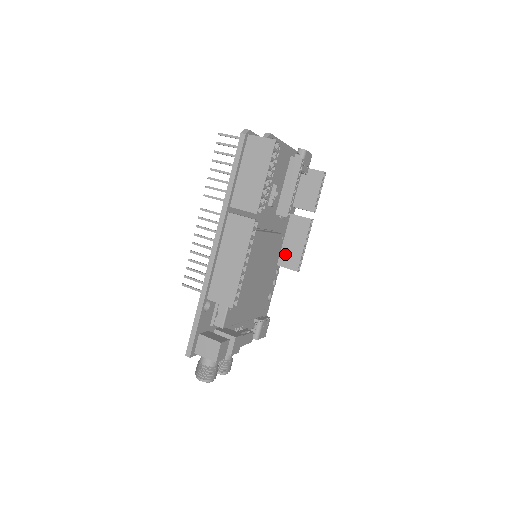
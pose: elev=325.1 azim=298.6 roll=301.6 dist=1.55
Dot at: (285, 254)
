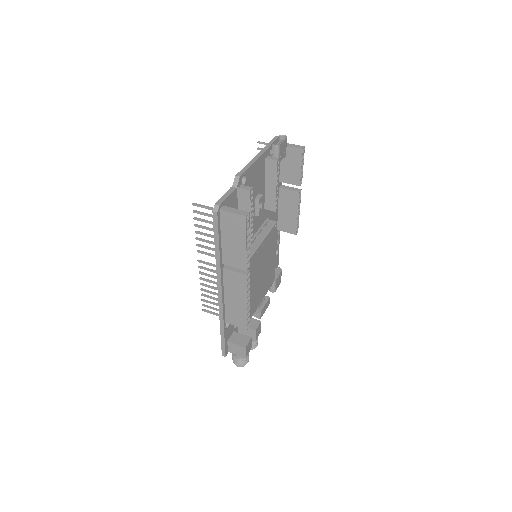
Dot at: (282, 221)
